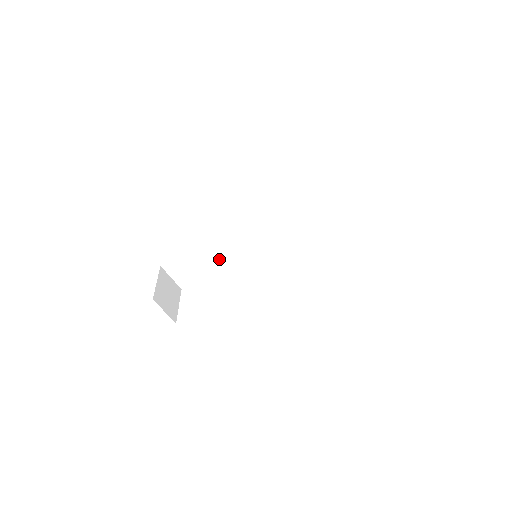
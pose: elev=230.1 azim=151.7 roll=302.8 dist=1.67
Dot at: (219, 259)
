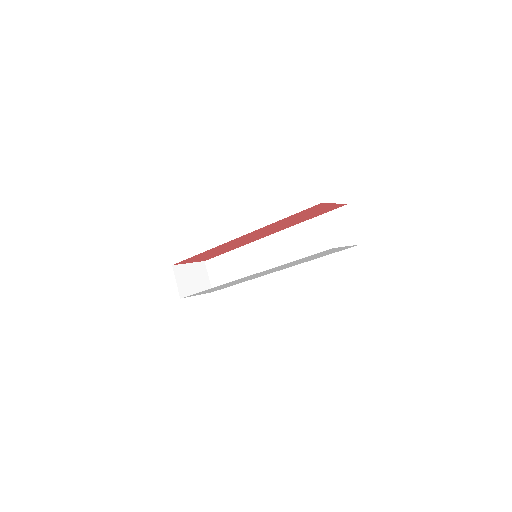
Dot at: (243, 267)
